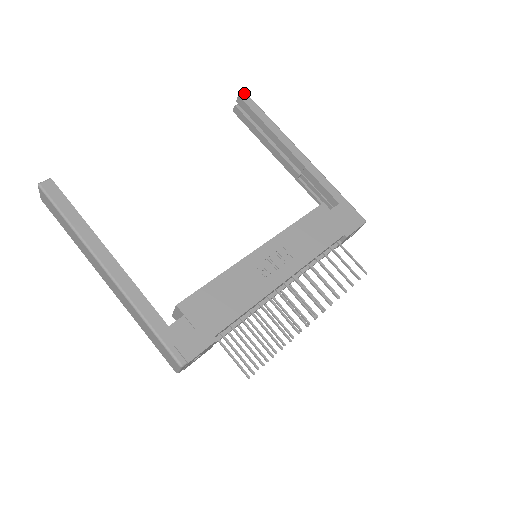
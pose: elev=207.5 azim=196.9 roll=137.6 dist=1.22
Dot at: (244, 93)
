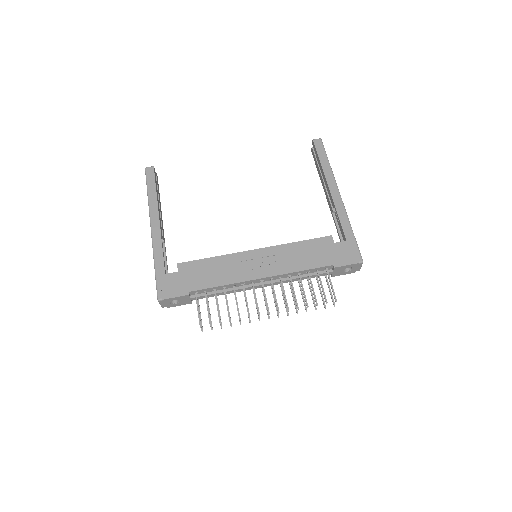
Dot at: (319, 138)
